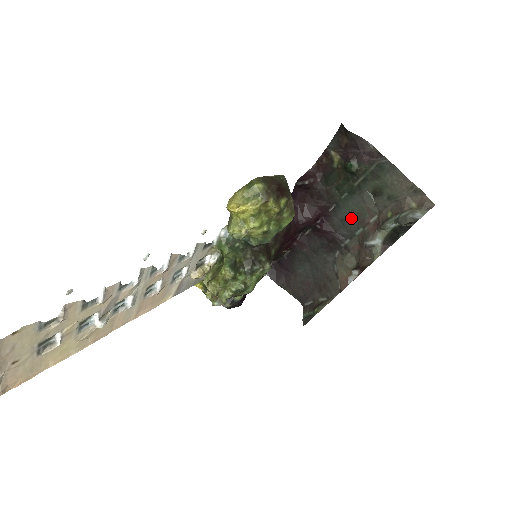
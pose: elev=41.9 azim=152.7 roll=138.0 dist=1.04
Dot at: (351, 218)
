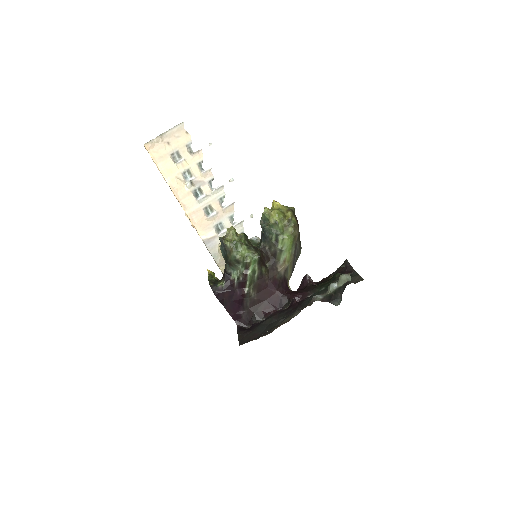
Dot at: occluded
